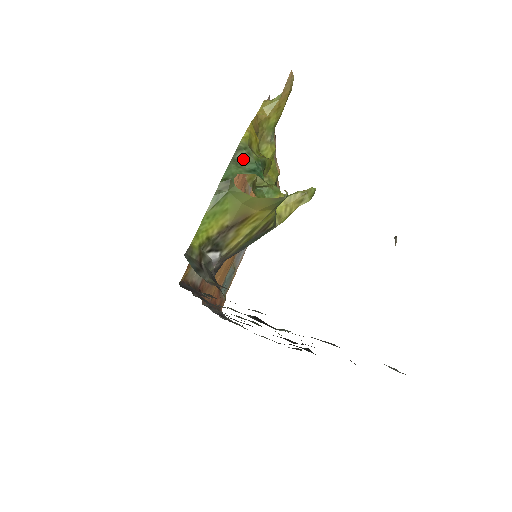
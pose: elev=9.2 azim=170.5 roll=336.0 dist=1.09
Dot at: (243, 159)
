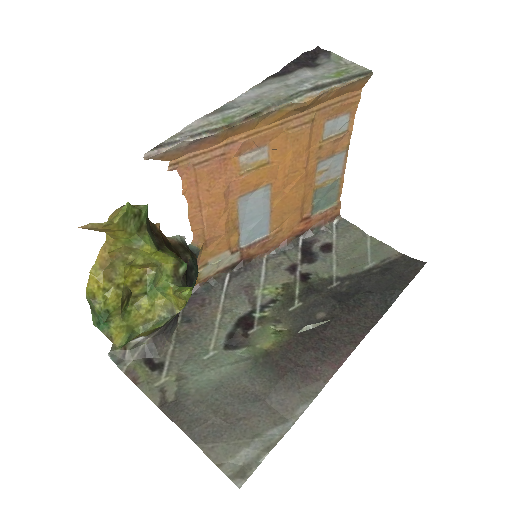
Dot at: (93, 310)
